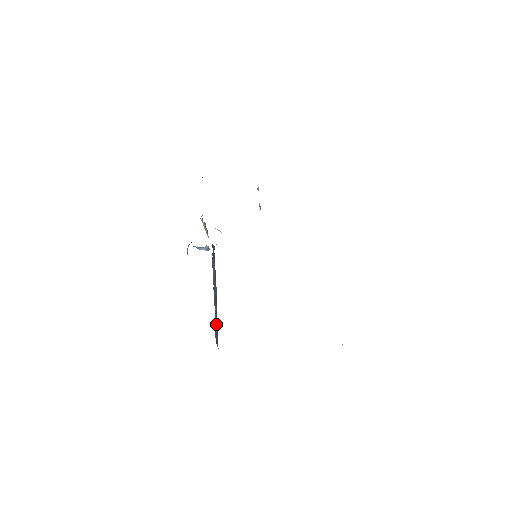
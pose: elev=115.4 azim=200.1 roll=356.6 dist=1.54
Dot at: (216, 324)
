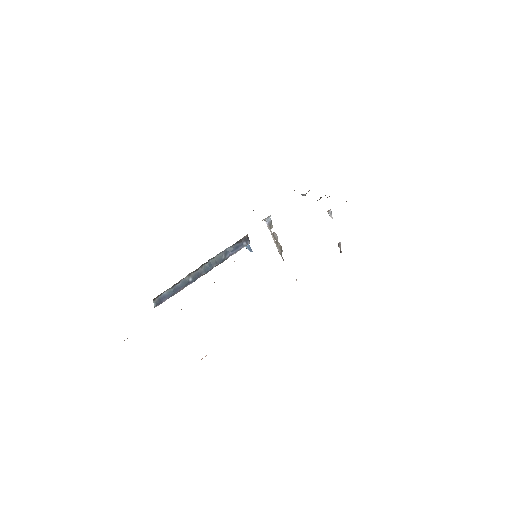
Dot at: (174, 289)
